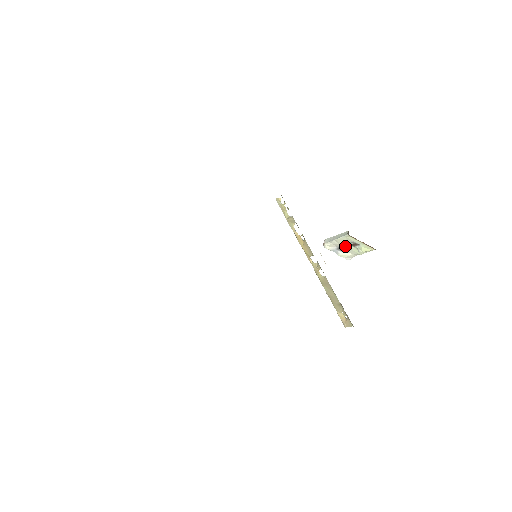
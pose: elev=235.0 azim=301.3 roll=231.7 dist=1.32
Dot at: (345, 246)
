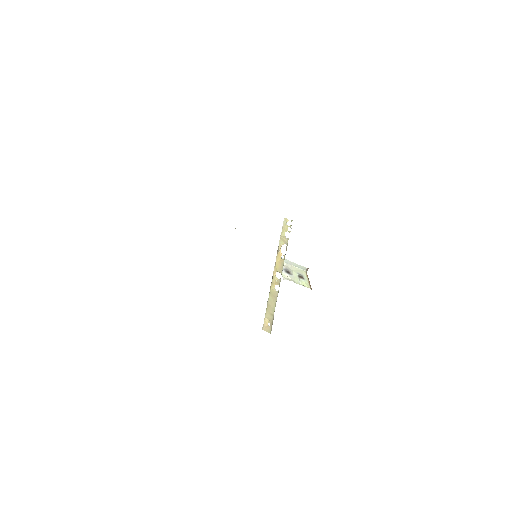
Dot at: (293, 273)
